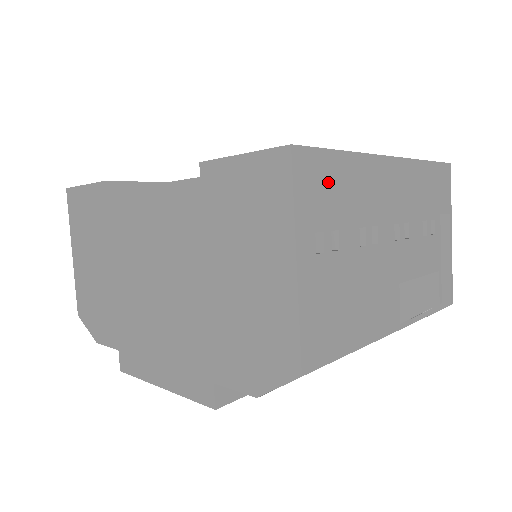
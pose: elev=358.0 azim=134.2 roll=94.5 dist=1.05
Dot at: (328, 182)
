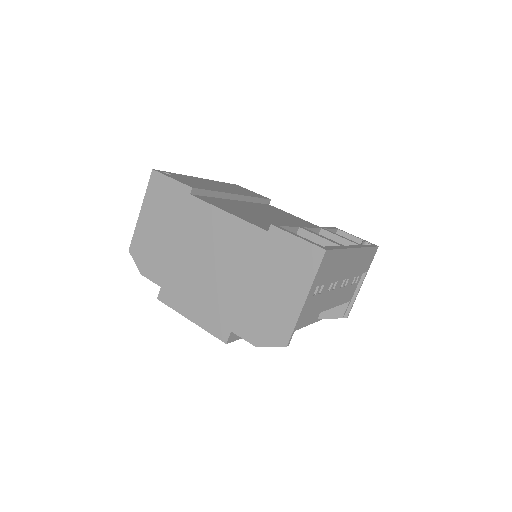
Dot at: (330, 264)
